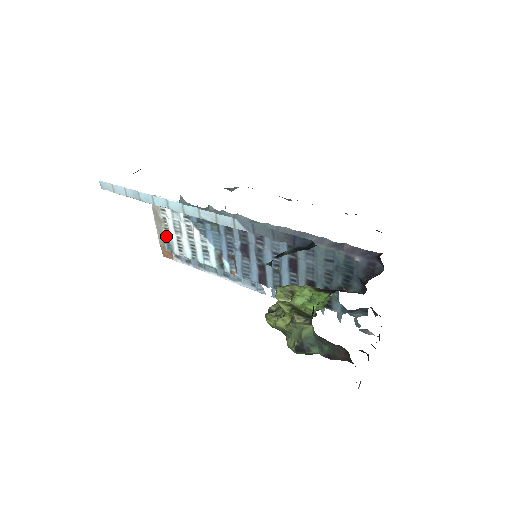
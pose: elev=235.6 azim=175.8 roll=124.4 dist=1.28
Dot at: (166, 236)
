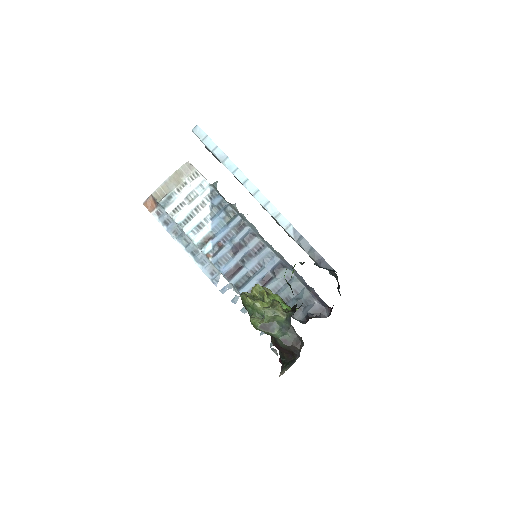
Dot at: (172, 194)
